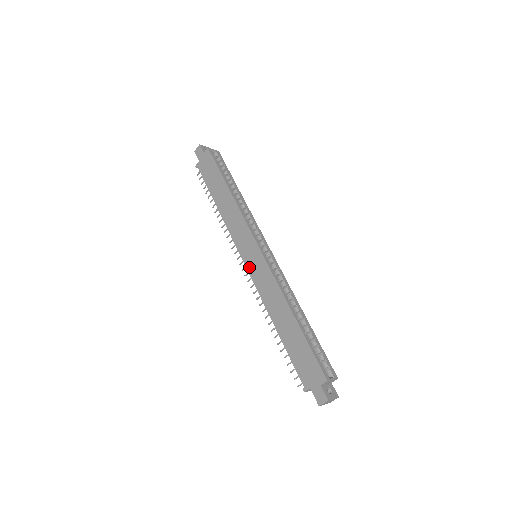
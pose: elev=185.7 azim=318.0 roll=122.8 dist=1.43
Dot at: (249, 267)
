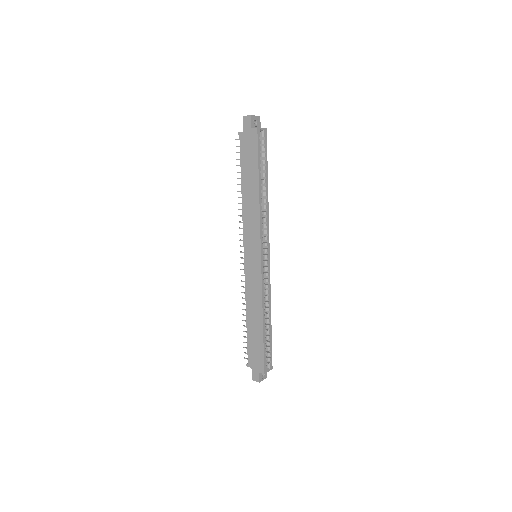
Dot at: (247, 264)
